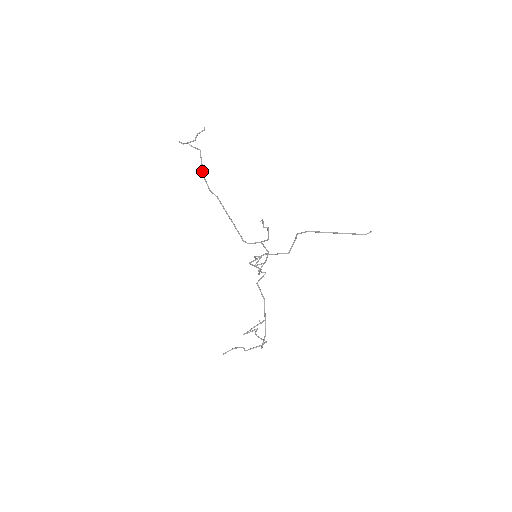
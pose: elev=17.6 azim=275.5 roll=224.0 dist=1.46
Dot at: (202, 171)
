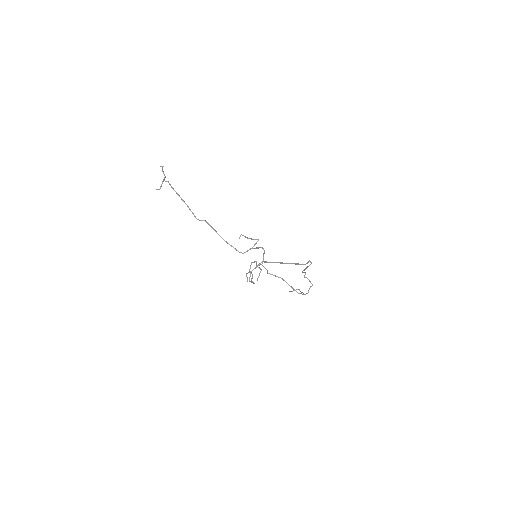
Dot at: (185, 203)
